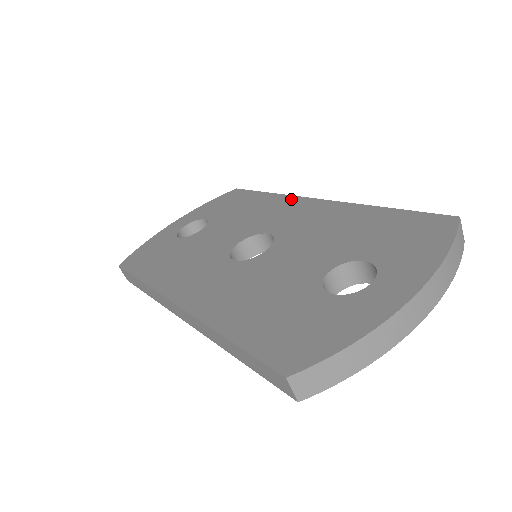
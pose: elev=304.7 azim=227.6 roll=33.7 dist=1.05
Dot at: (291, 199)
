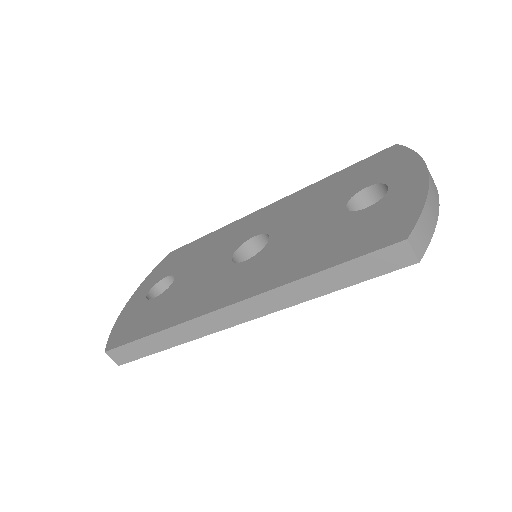
Dot at: (242, 220)
